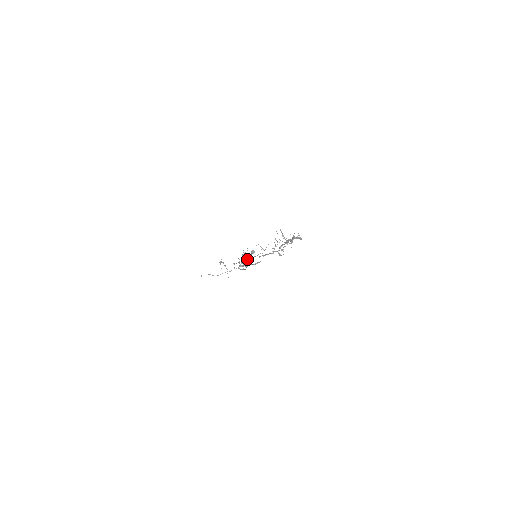
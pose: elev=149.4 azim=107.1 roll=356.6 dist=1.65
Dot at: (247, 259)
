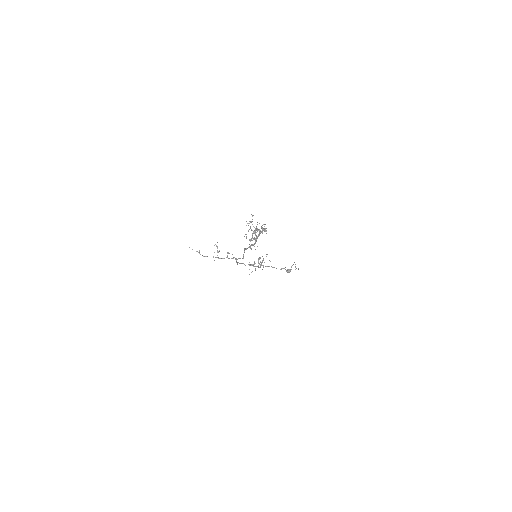
Dot at: (260, 264)
